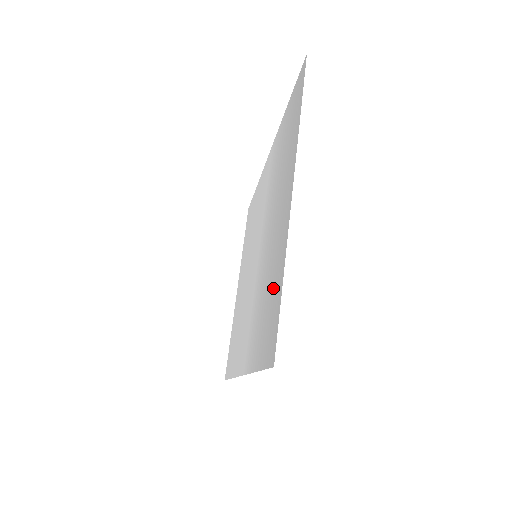
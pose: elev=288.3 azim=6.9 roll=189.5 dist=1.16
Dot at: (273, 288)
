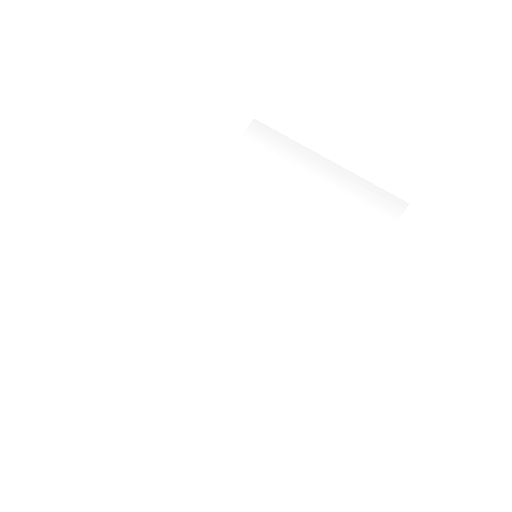
Dot at: (353, 202)
